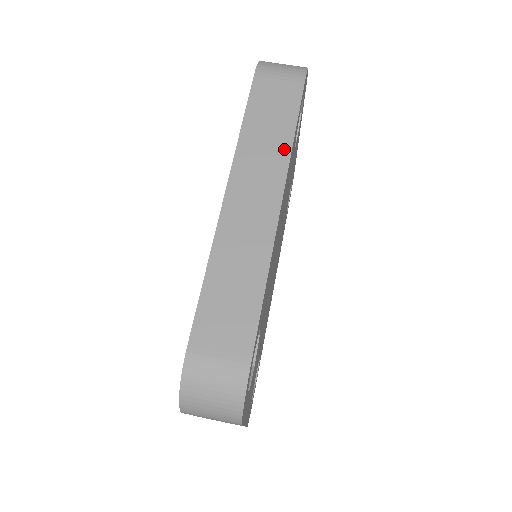
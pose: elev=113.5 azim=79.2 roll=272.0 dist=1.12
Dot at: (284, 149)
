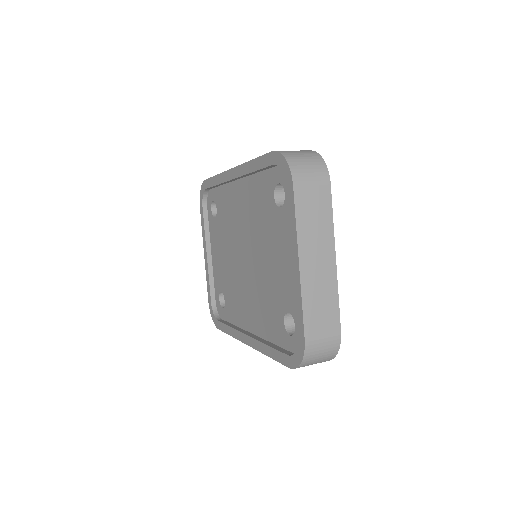
Dot at: occluded
